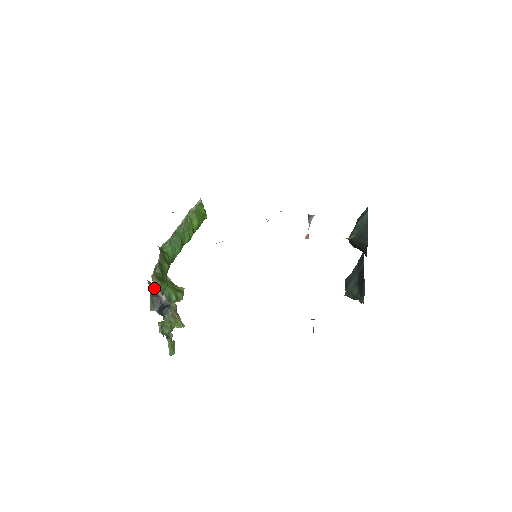
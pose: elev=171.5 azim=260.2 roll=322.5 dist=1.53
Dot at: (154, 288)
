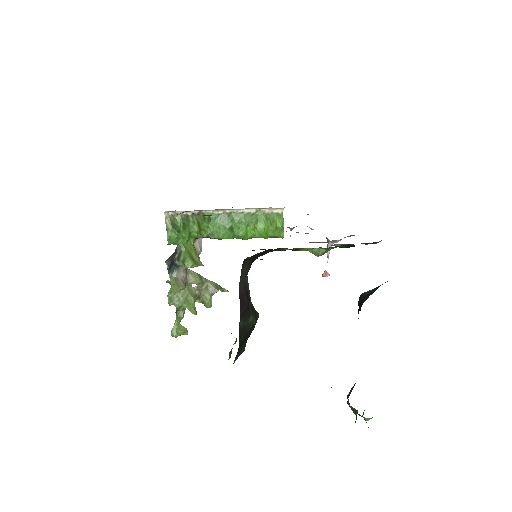
Dot at: occluded
